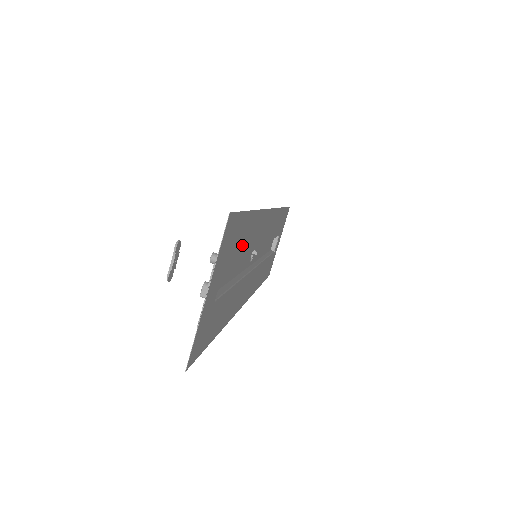
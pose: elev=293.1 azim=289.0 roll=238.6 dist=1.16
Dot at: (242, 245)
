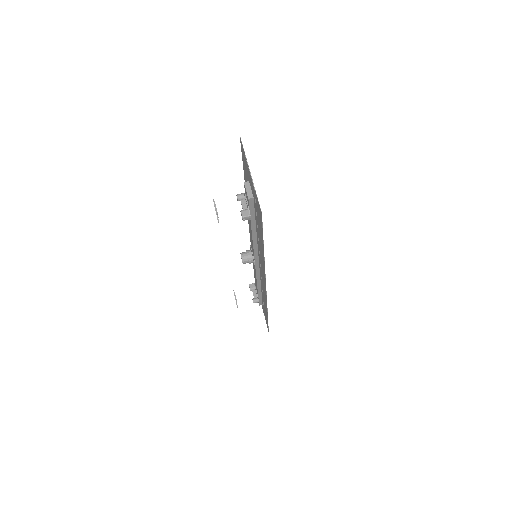
Dot at: occluded
